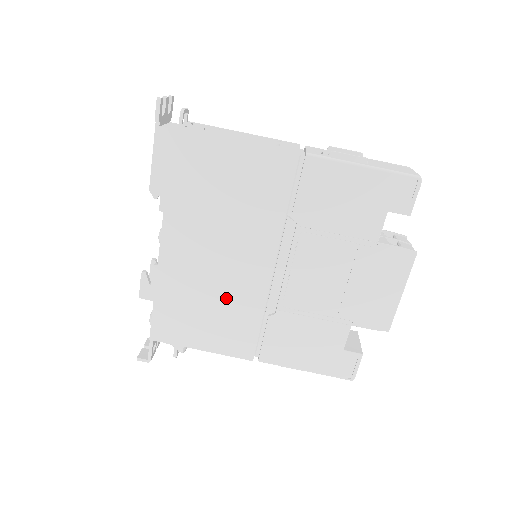
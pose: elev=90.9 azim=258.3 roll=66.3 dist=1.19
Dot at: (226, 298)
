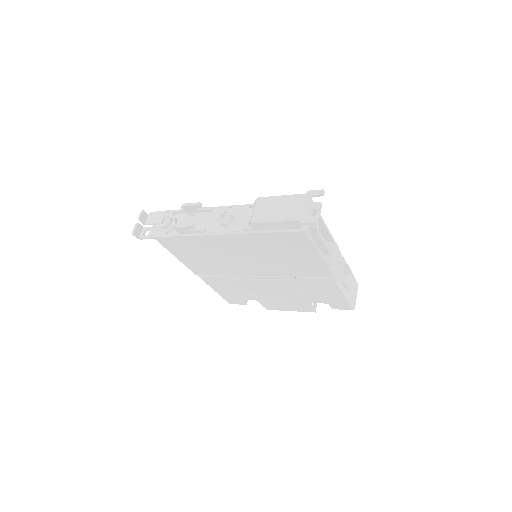
Dot at: (220, 263)
